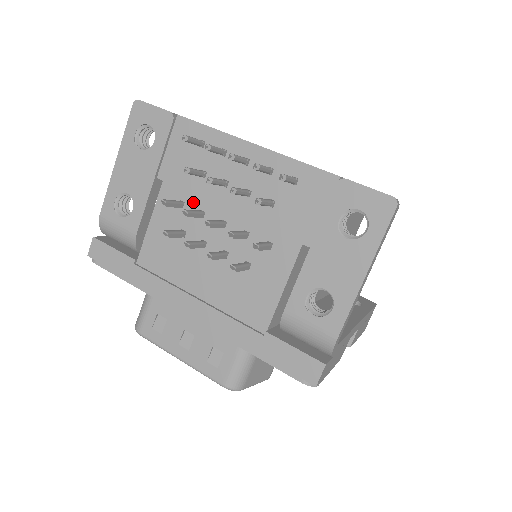
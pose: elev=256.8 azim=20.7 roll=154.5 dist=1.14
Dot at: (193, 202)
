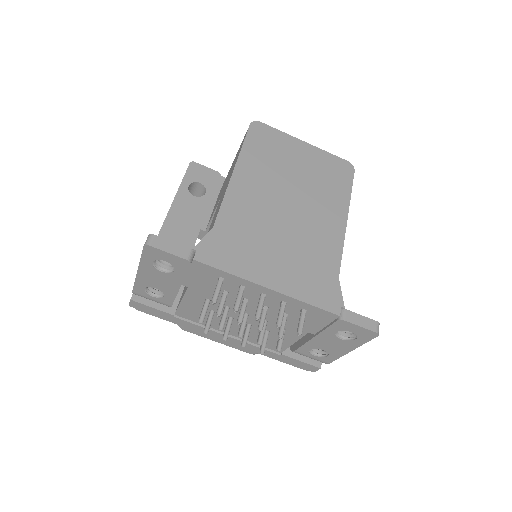
Dot at: (218, 302)
